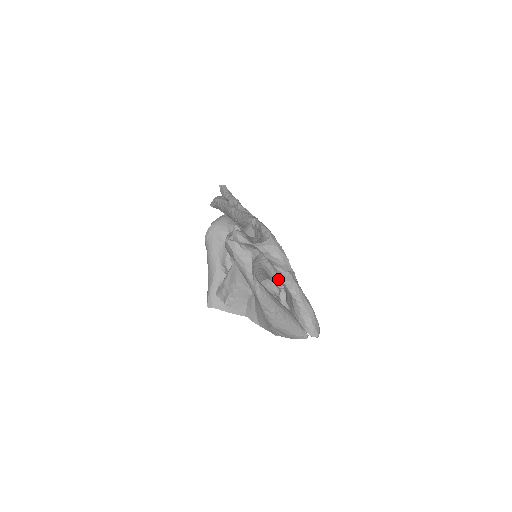
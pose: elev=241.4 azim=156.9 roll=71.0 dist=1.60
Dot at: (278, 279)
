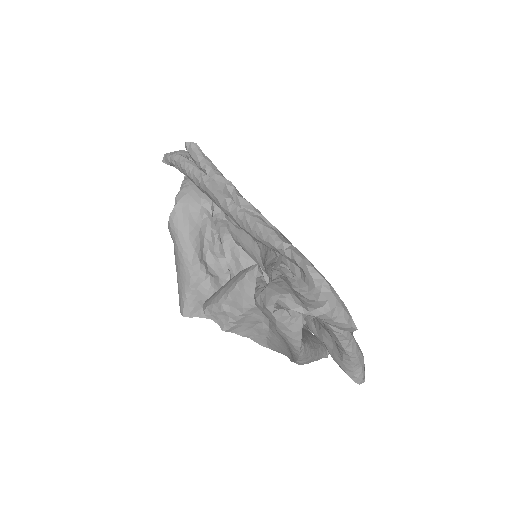
Dot at: occluded
